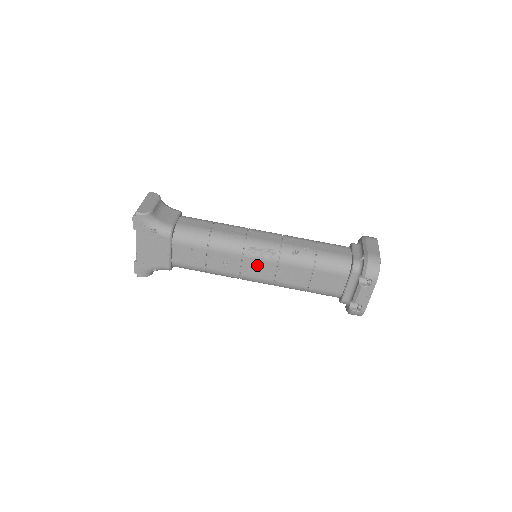
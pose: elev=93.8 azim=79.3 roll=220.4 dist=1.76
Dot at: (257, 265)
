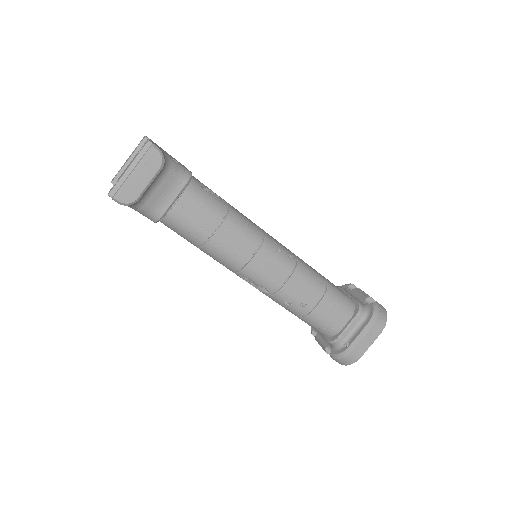
Dot at: occluded
